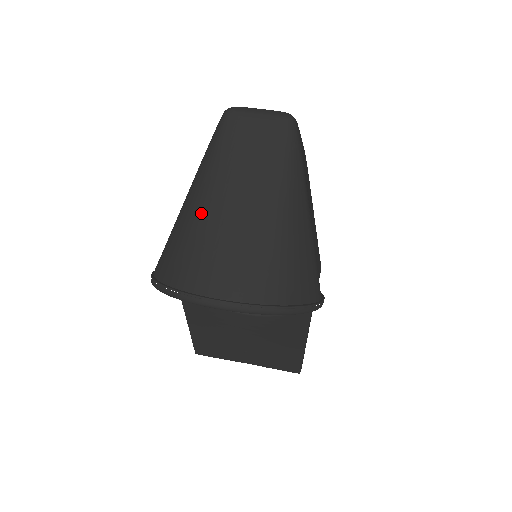
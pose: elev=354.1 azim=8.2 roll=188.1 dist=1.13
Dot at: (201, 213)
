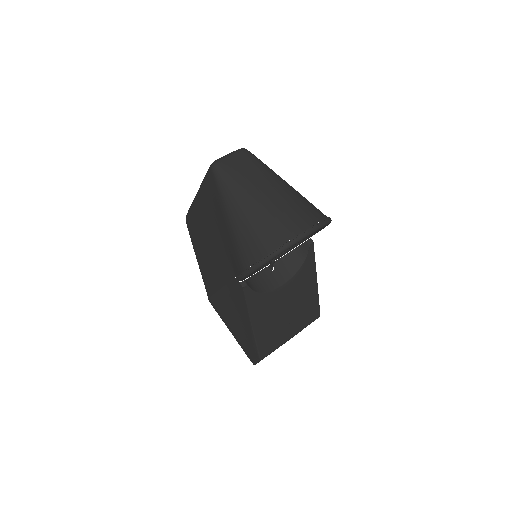
Dot at: (253, 209)
